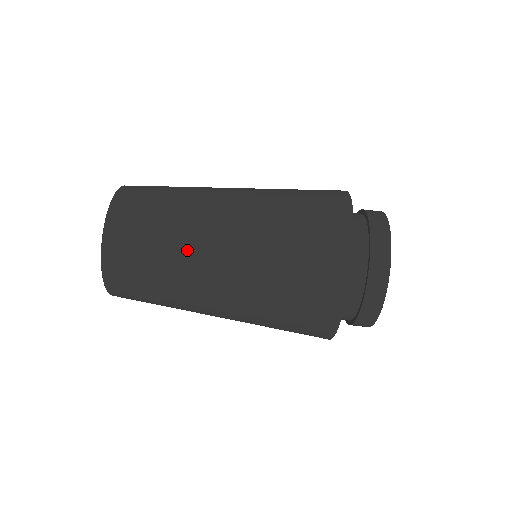
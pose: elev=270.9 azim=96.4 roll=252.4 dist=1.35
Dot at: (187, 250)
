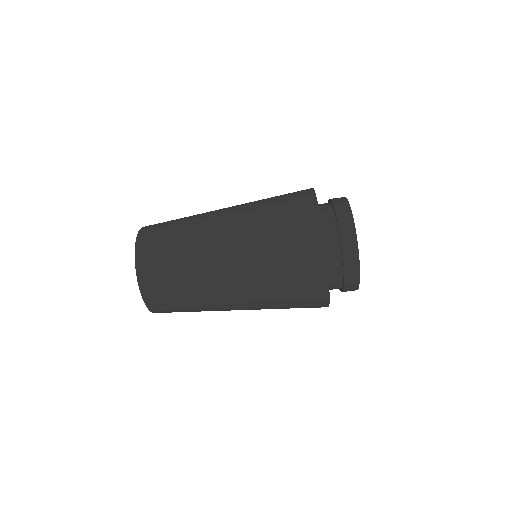
Dot at: (209, 304)
